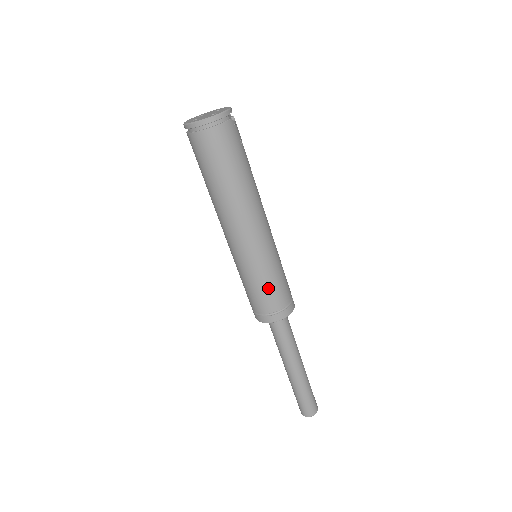
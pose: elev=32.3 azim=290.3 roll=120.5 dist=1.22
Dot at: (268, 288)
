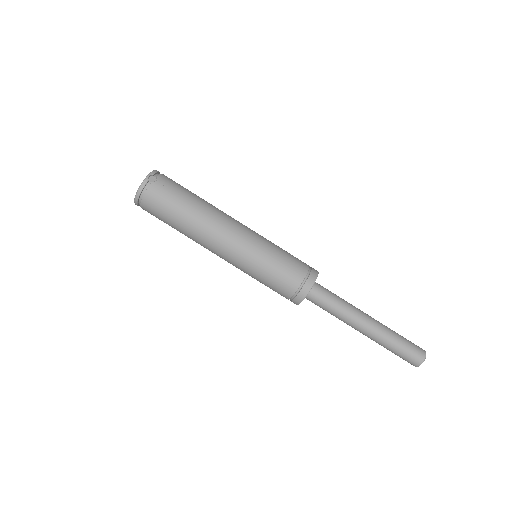
Dot at: (272, 280)
